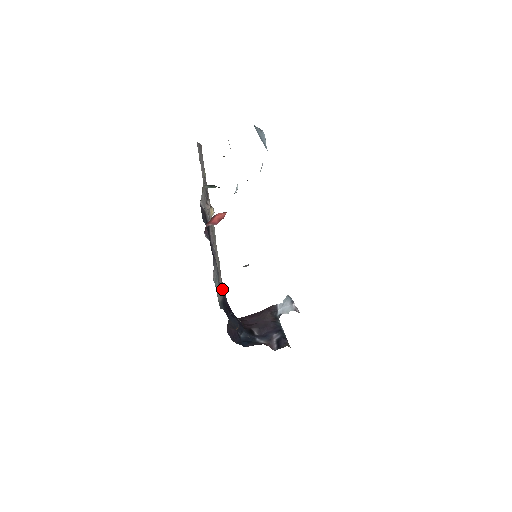
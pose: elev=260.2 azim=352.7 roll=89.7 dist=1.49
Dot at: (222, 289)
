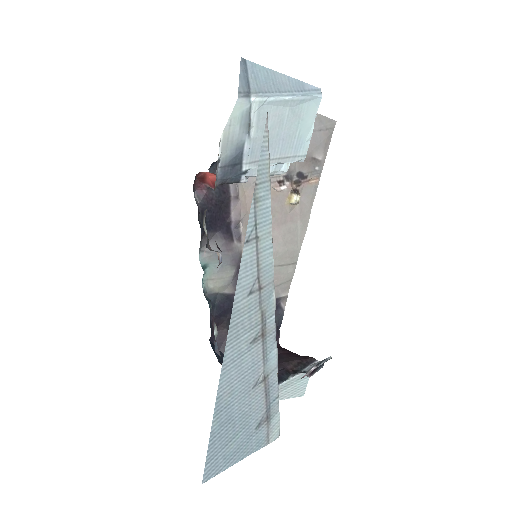
Dot at: occluded
